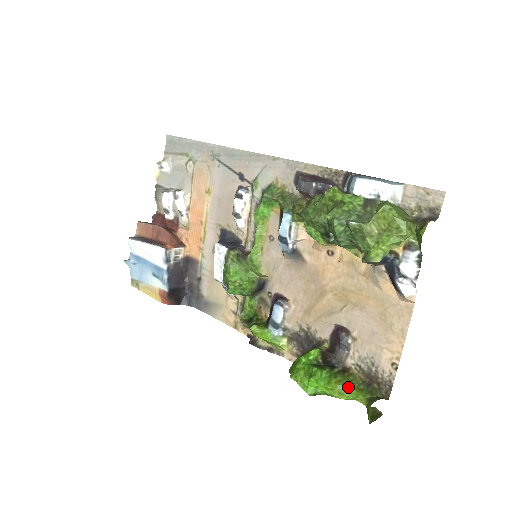
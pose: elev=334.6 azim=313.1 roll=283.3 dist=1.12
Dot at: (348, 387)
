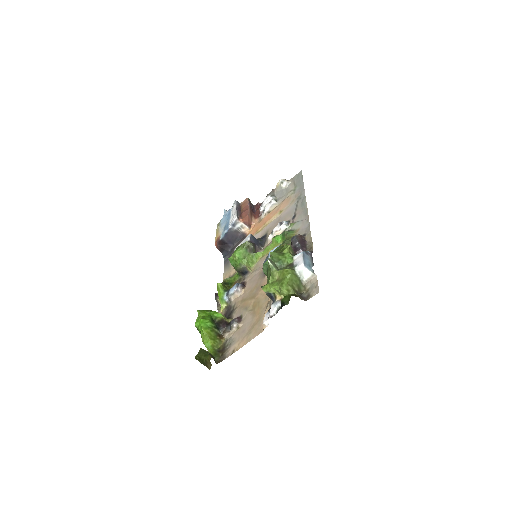
Dot at: (210, 339)
